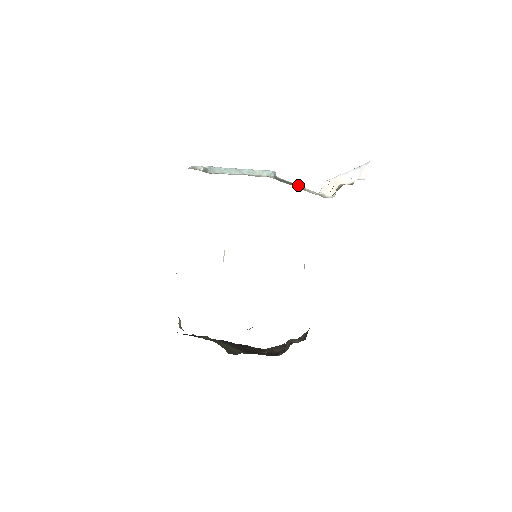
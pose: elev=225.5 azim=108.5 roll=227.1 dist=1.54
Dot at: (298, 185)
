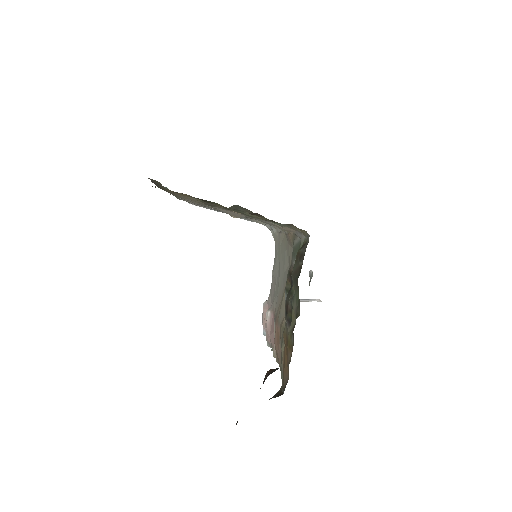
Dot at: occluded
